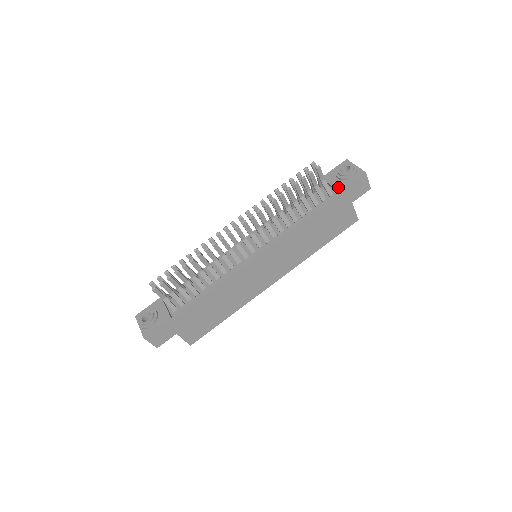
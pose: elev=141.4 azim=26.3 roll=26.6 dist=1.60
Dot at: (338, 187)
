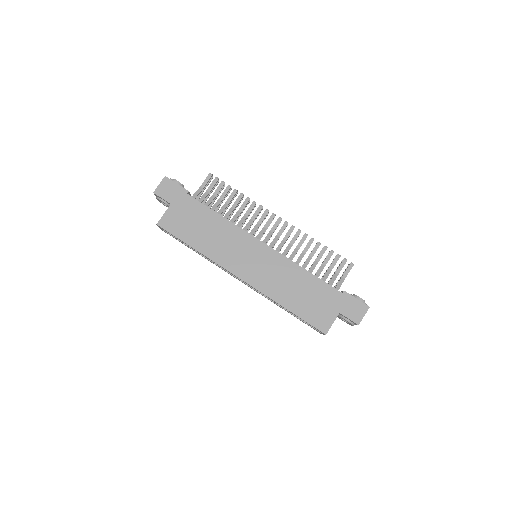
Dot at: occluded
